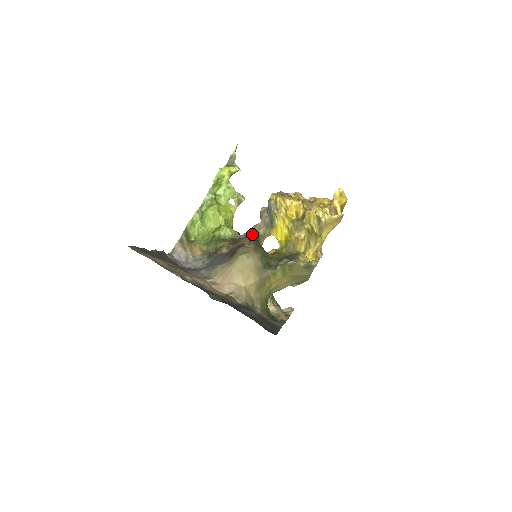
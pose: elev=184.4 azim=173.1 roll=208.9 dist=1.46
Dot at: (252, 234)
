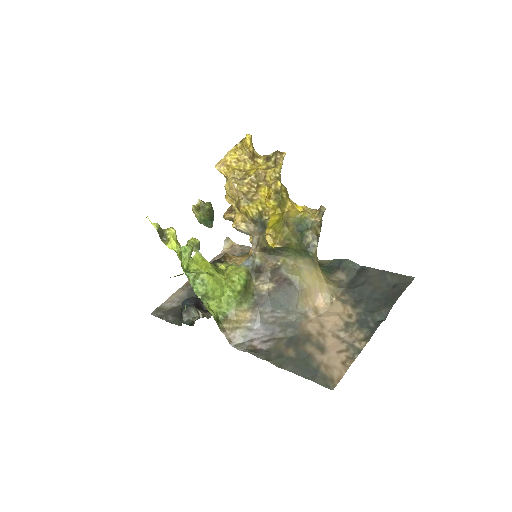
Dot at: (263, 252)
